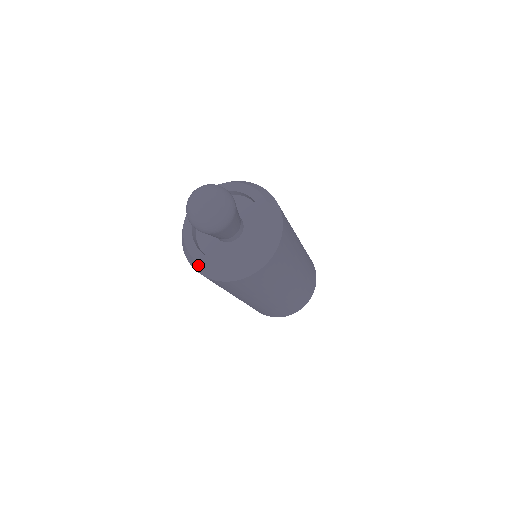
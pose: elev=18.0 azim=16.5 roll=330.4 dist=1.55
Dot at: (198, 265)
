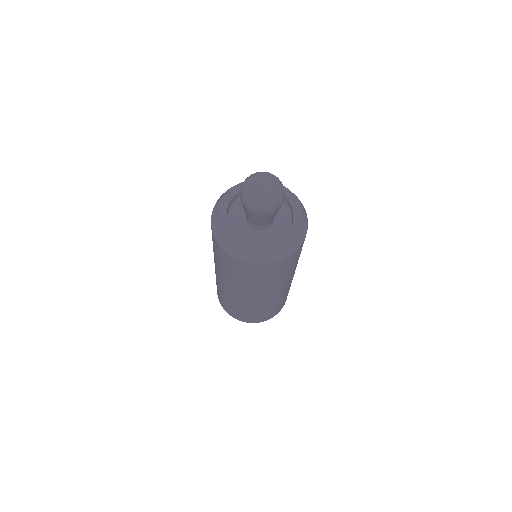
Dot at: (267, 255)
